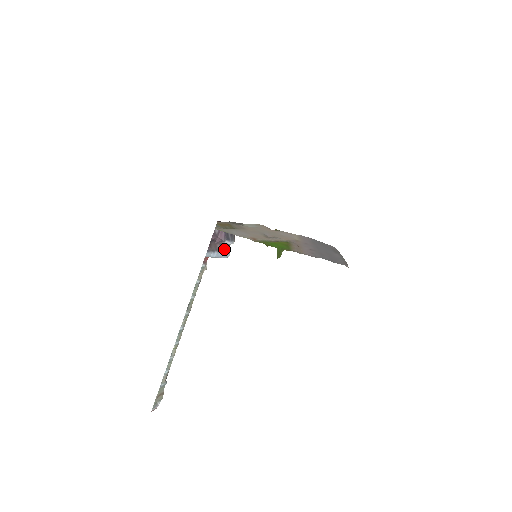
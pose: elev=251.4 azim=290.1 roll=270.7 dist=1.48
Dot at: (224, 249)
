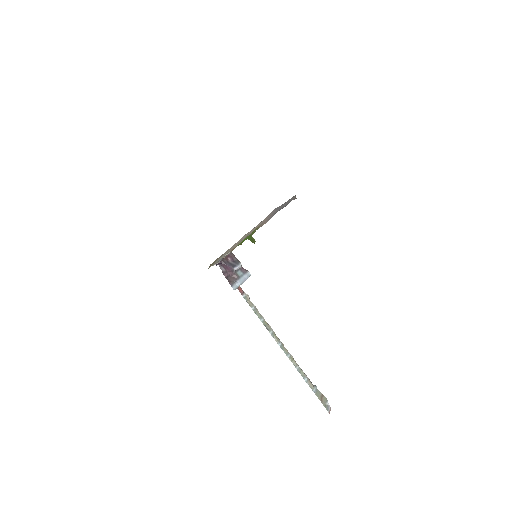
Dot at: (241, 274)
